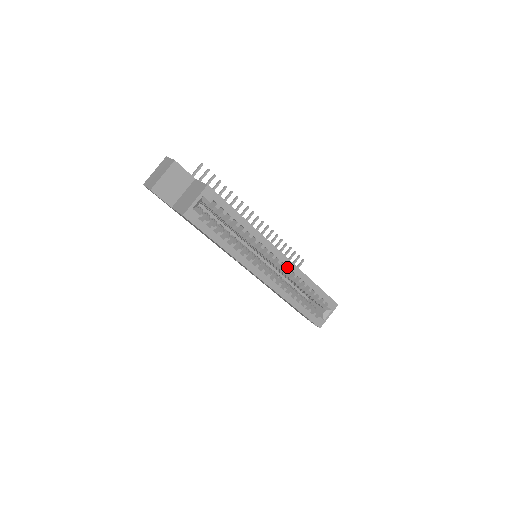
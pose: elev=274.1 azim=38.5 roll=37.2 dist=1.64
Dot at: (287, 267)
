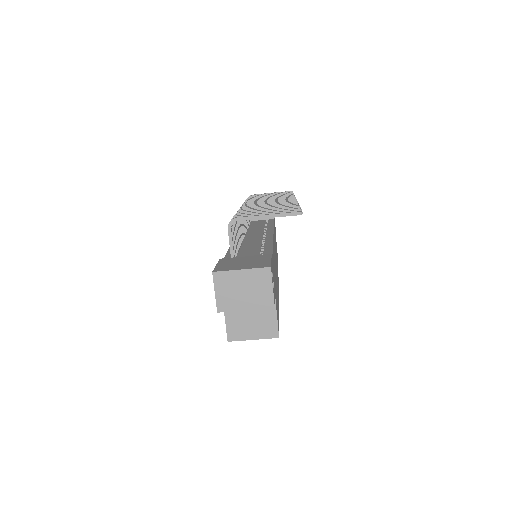
Dot at: occluded
